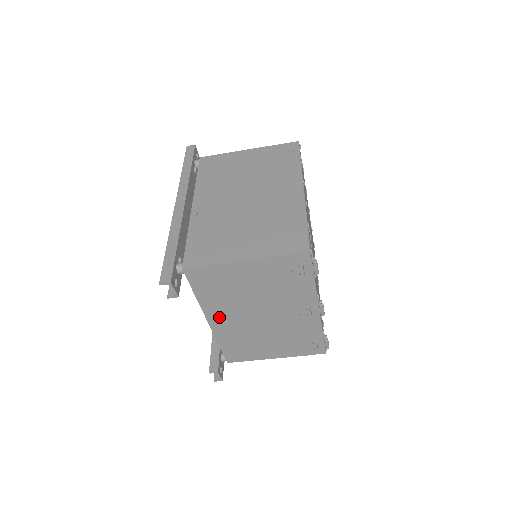
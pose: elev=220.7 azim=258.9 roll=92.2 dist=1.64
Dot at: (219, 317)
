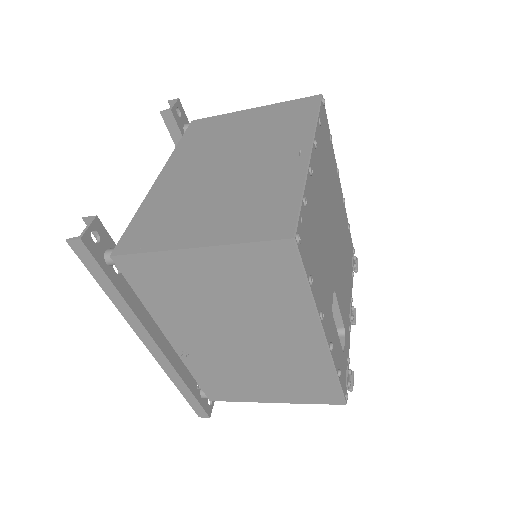
Dot at: occluded
